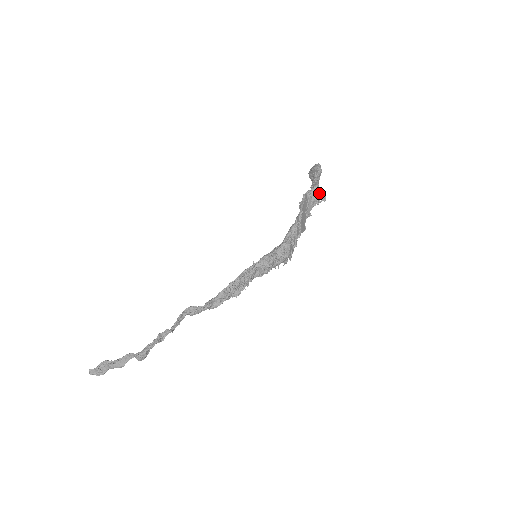
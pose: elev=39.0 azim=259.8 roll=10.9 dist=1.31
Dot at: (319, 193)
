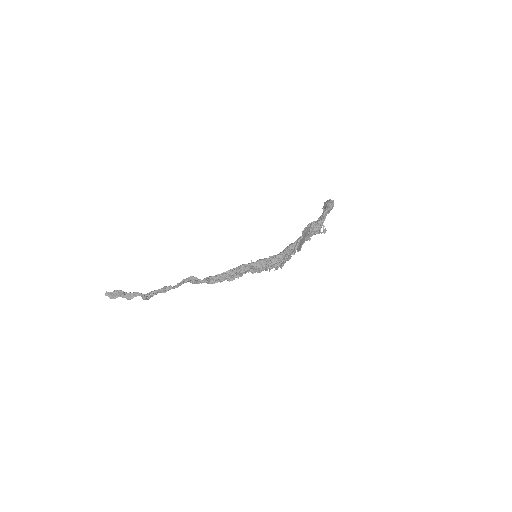
Dot at: (323, 225)
